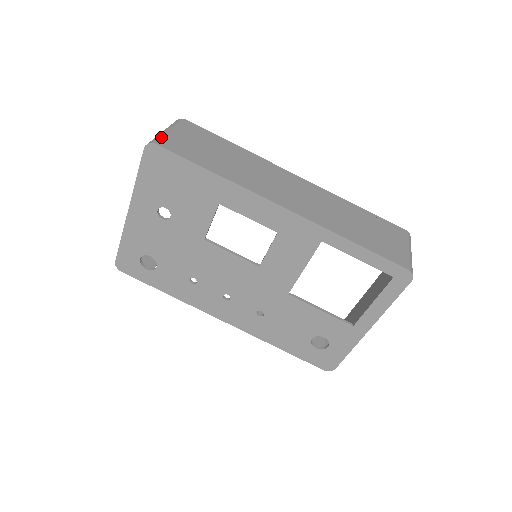
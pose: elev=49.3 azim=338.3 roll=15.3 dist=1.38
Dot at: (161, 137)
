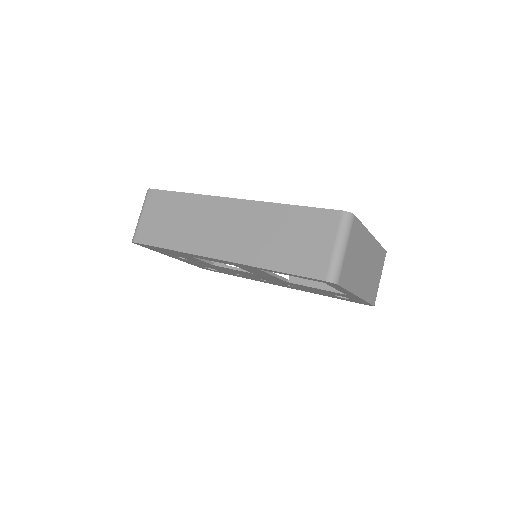
Dot at: (136, 230)
